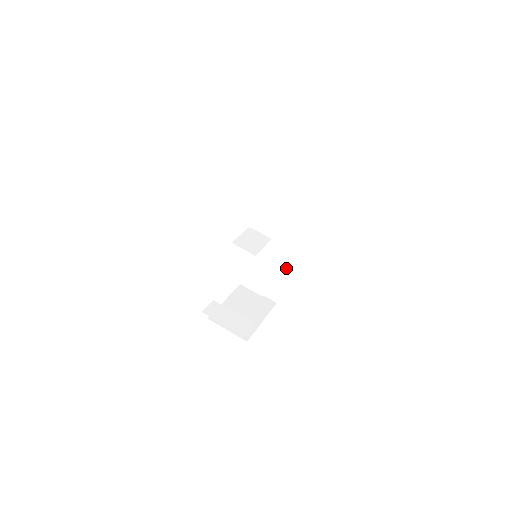
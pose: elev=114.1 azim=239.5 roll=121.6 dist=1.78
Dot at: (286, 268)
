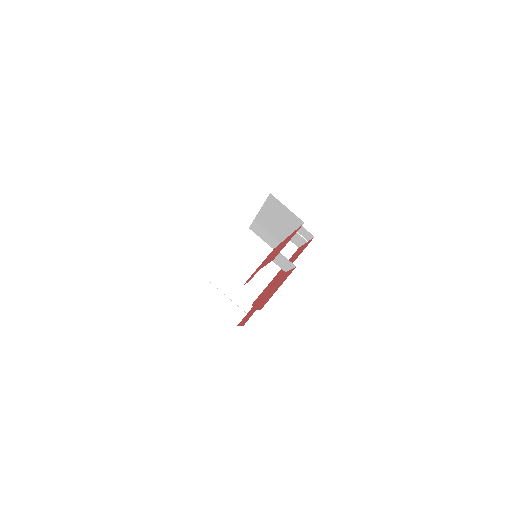
Dot at: (307, 235)
